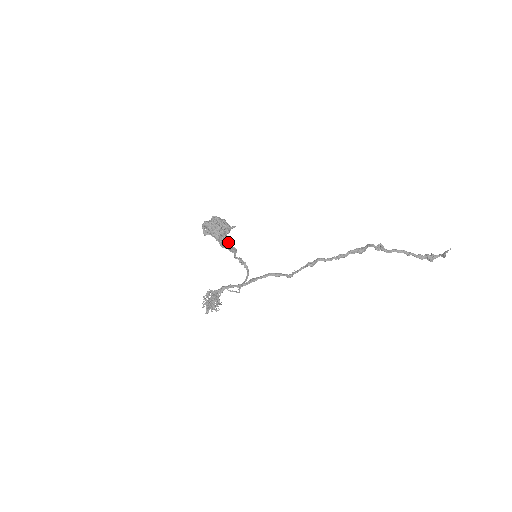
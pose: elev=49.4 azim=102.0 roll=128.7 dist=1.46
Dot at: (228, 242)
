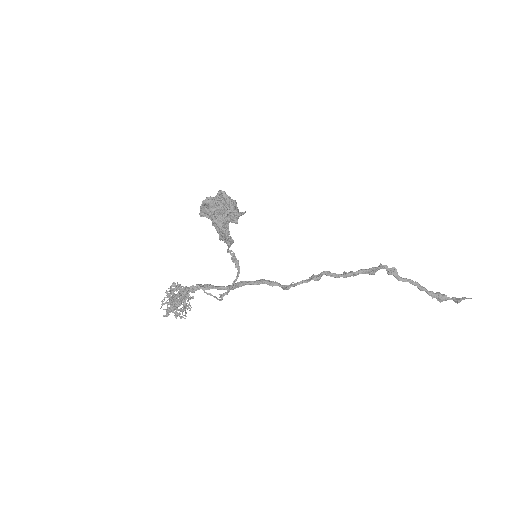
Dot at: (226, 230)
